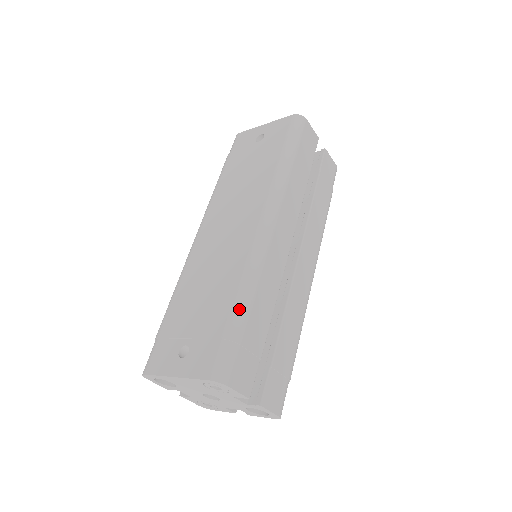
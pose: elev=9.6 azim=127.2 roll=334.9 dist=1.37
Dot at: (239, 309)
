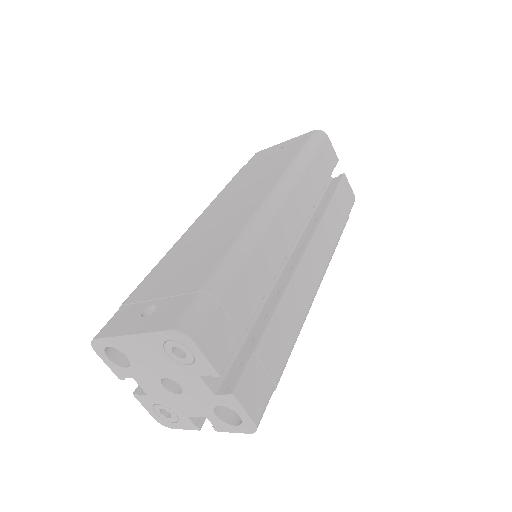
Dot at: (226, 266)
